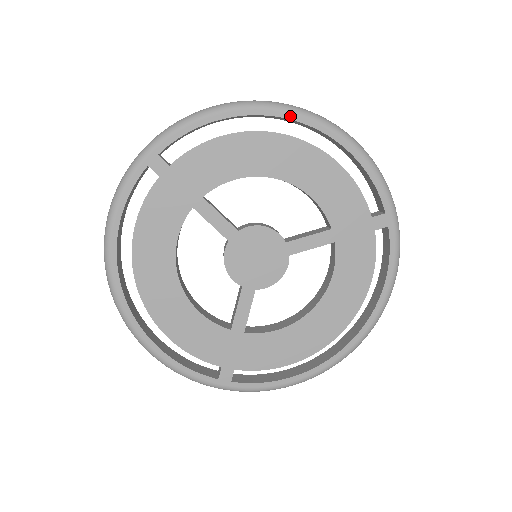
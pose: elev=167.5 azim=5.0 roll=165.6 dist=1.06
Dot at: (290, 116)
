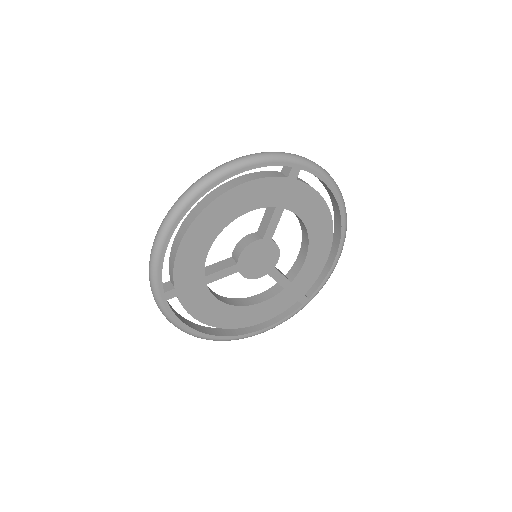
Dot at: (192, 203)
